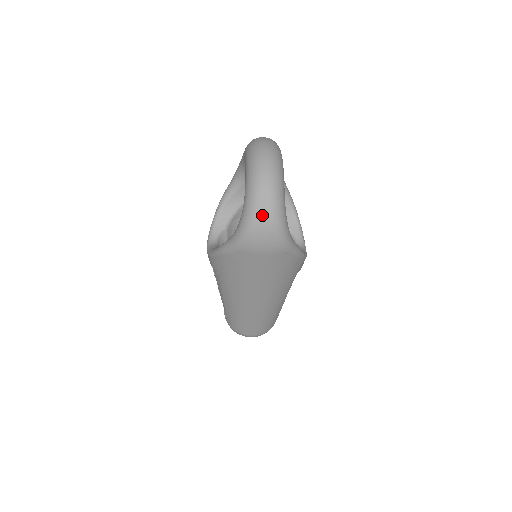
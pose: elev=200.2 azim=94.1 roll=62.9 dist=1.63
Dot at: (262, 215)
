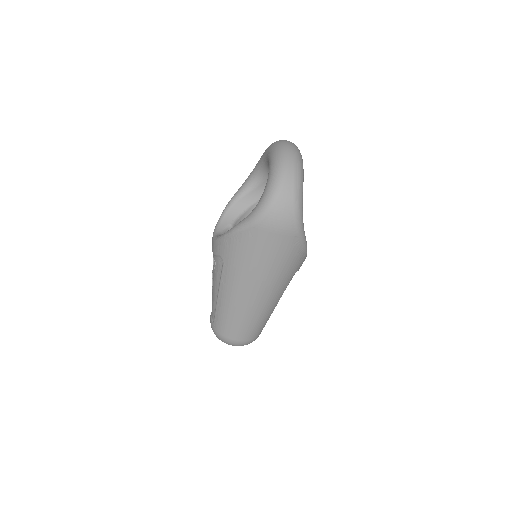
Dot at: (284, 192)
